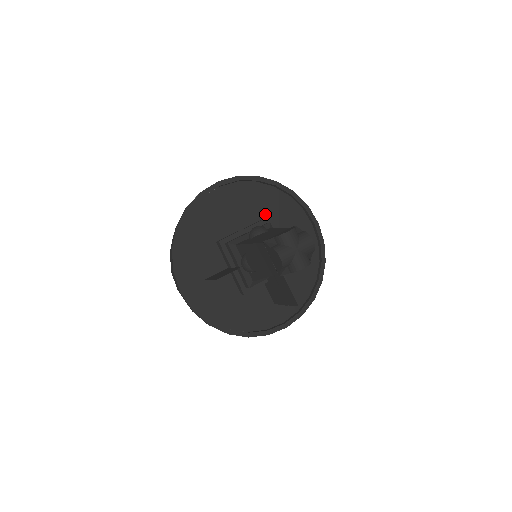
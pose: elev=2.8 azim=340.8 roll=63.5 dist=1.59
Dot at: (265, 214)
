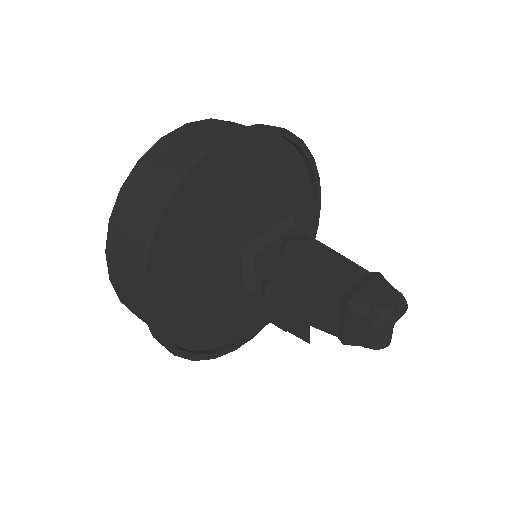
Dot at: (273, 187)
